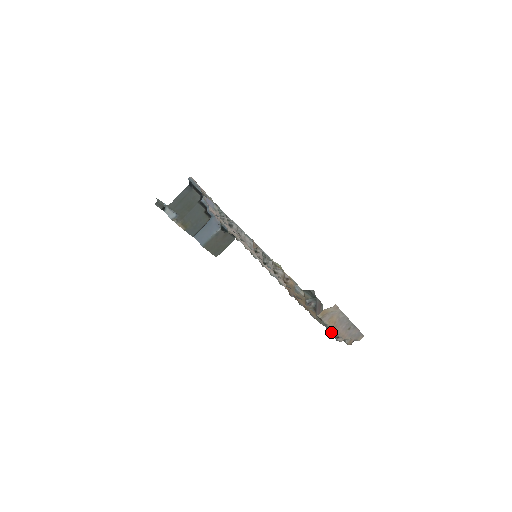
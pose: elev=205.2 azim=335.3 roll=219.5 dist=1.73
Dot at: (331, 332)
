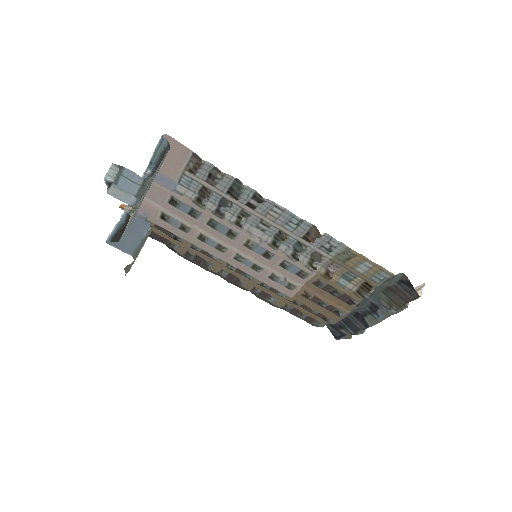
Dot at: (370, 323)
